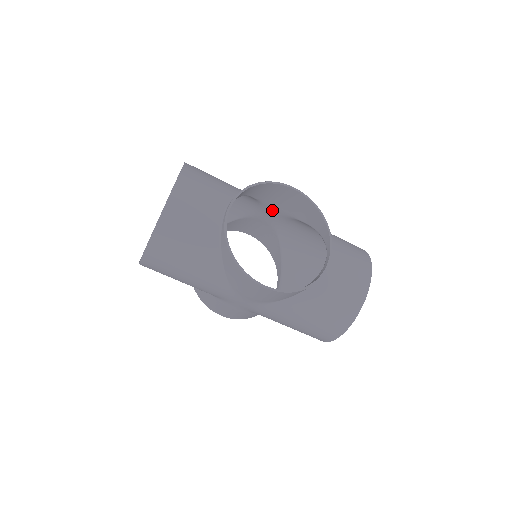
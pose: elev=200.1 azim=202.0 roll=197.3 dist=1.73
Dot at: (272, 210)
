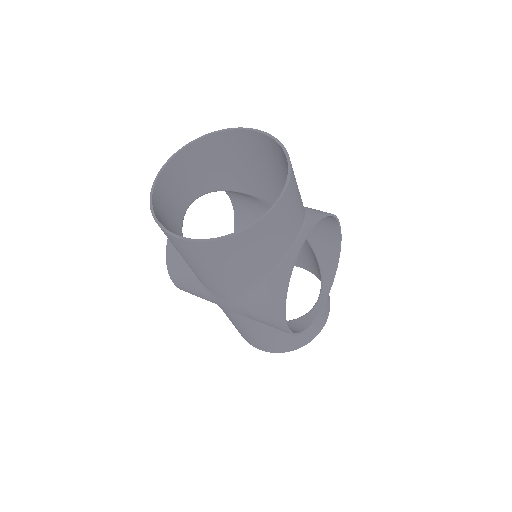
Dot at: occluded
